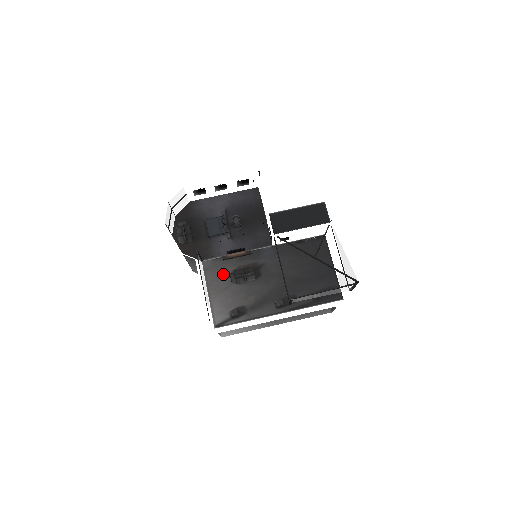
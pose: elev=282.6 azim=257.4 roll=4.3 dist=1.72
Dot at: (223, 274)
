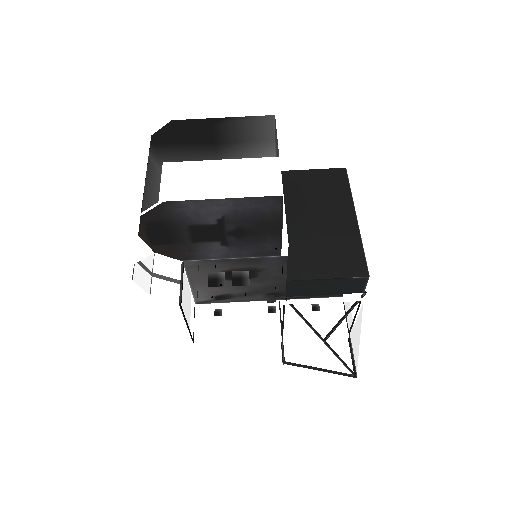
Dot at: occluded
